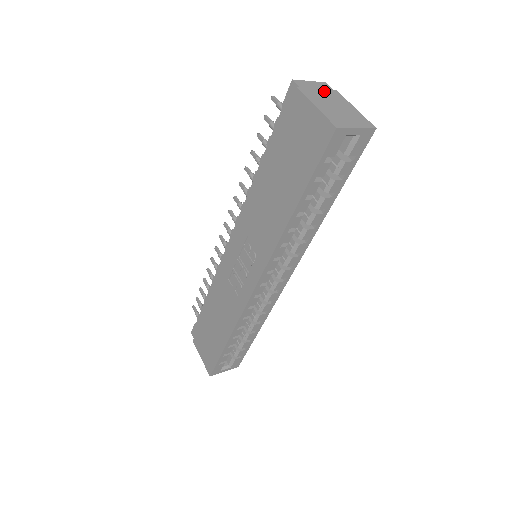
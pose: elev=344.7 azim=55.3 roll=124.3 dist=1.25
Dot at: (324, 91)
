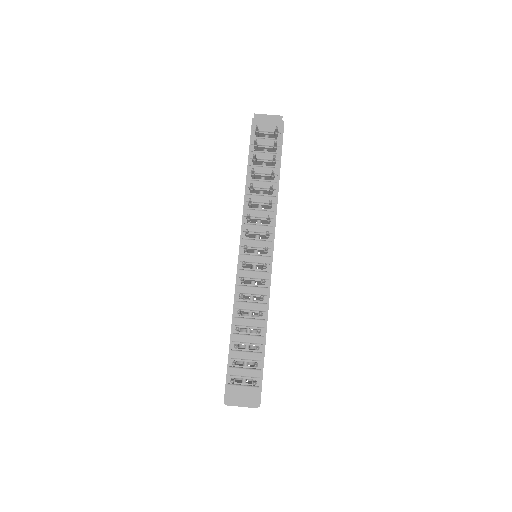
Dot at: occluded
